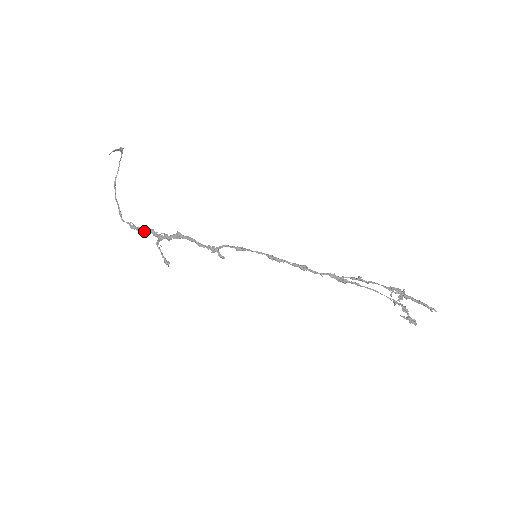
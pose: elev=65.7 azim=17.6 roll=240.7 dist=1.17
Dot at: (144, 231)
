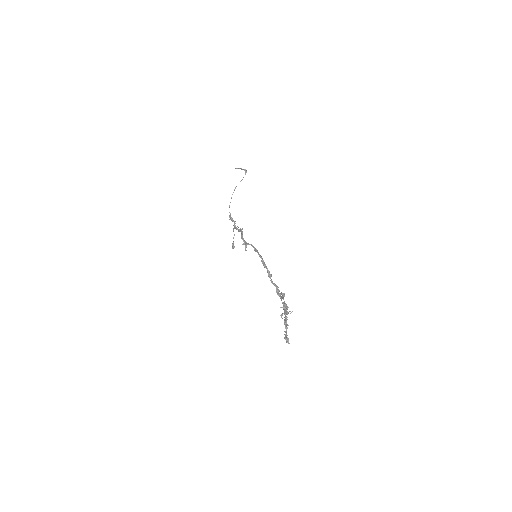
Dot at: (232, 221)
